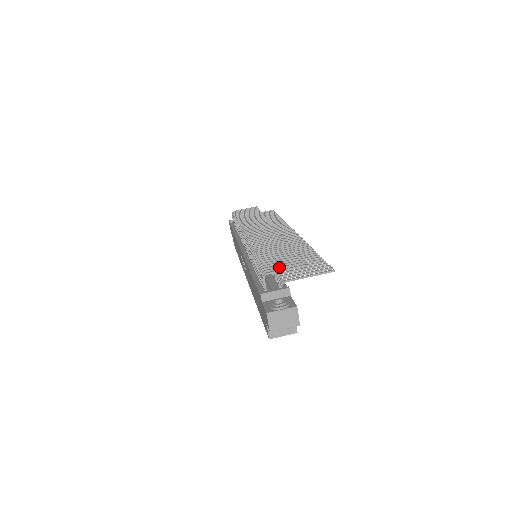
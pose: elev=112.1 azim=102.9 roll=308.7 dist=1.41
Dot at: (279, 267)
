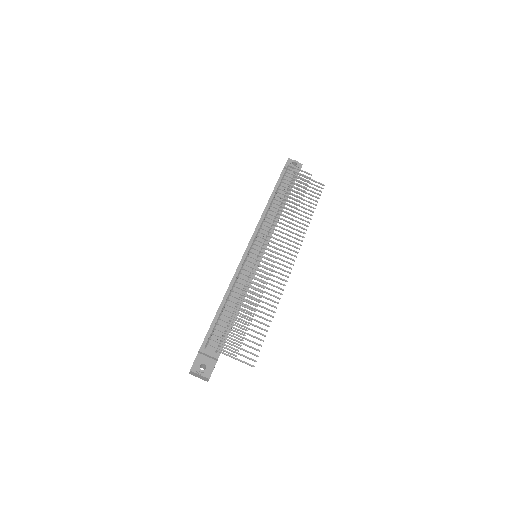
Dot at: (221, 343)
